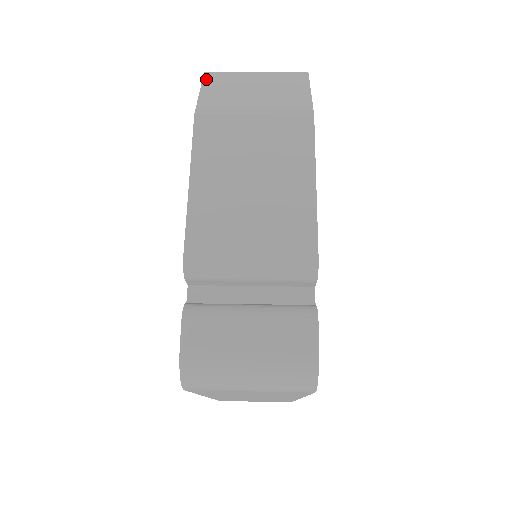
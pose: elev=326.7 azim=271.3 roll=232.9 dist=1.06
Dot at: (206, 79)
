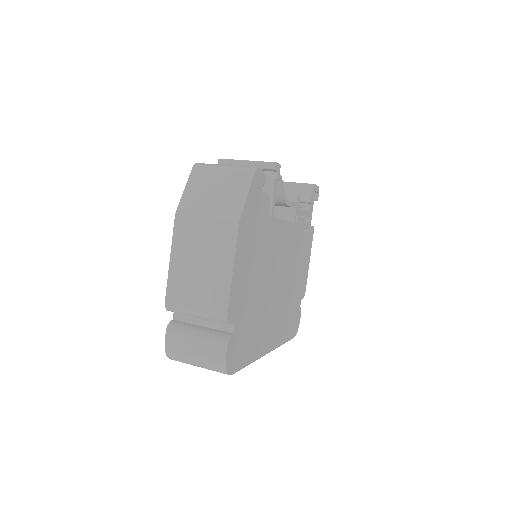
Dot at: (192, 175)
